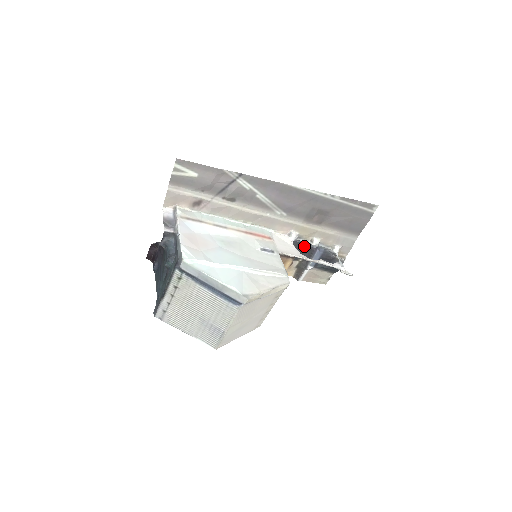
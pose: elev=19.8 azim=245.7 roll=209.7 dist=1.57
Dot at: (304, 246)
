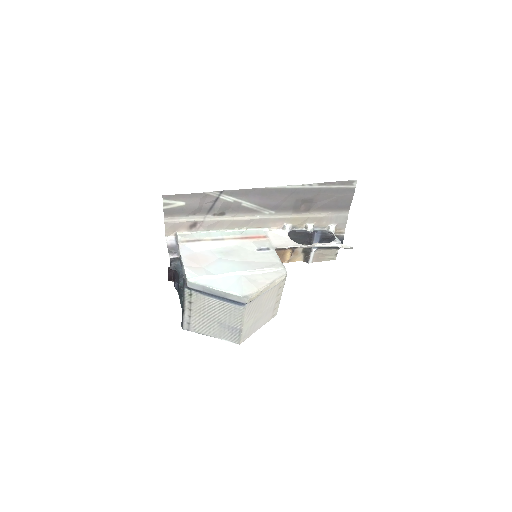
Dot at: (302, 233)
